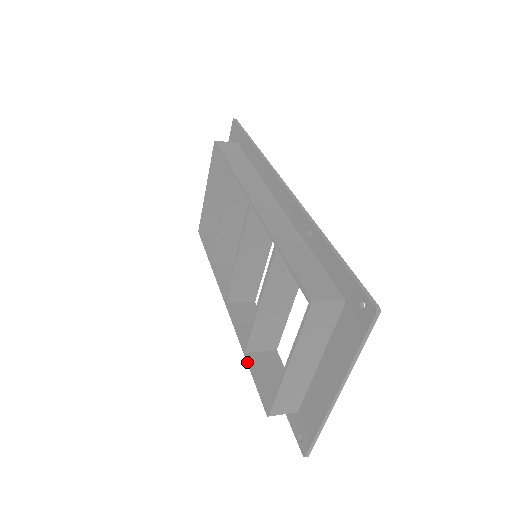
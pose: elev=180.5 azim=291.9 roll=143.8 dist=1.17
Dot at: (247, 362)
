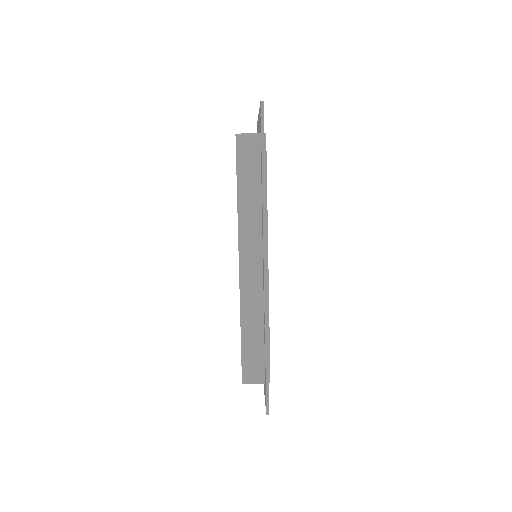
Dot at: occluded
